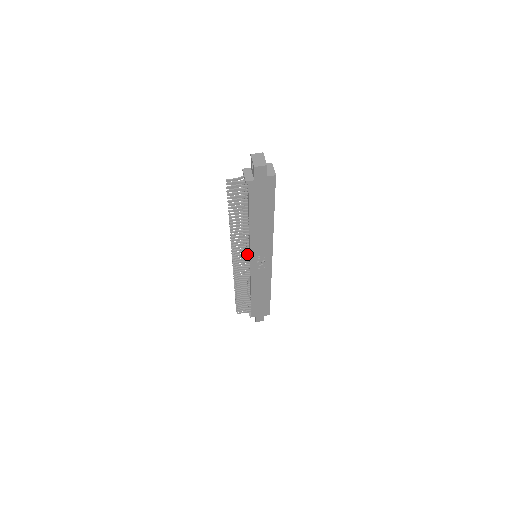
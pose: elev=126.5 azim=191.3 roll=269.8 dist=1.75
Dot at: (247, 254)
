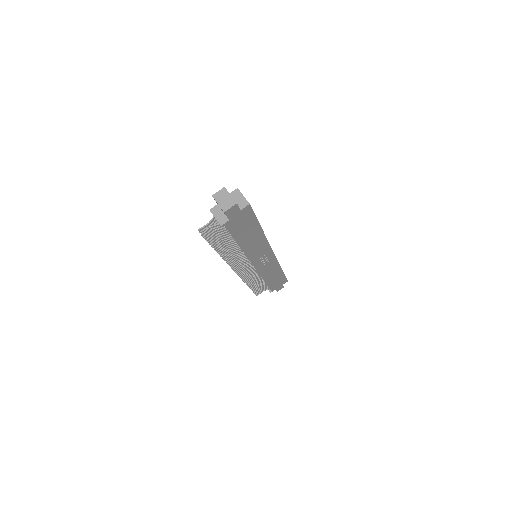
Dot at: (247, 262)
